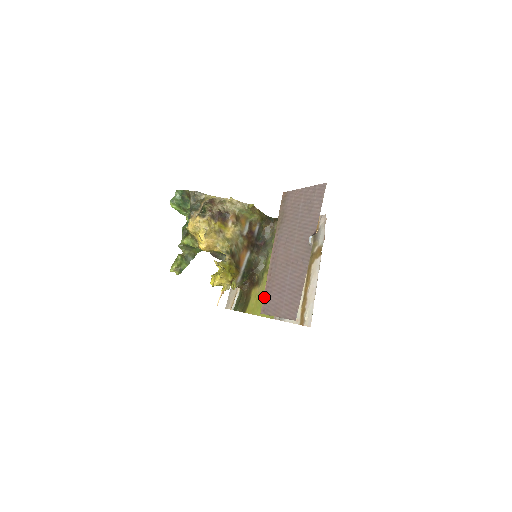
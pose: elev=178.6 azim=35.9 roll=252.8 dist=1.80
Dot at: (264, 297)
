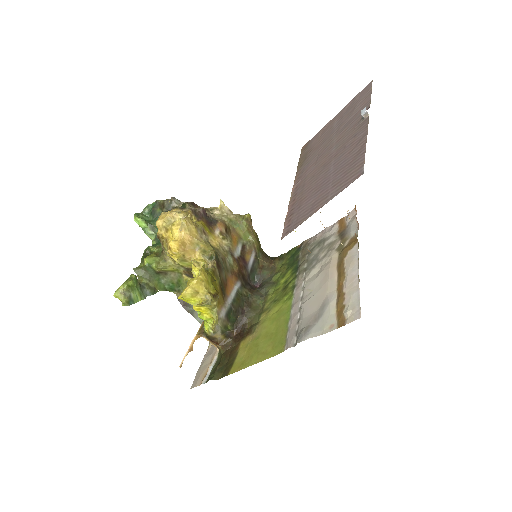
Dot at: (286, 221)
